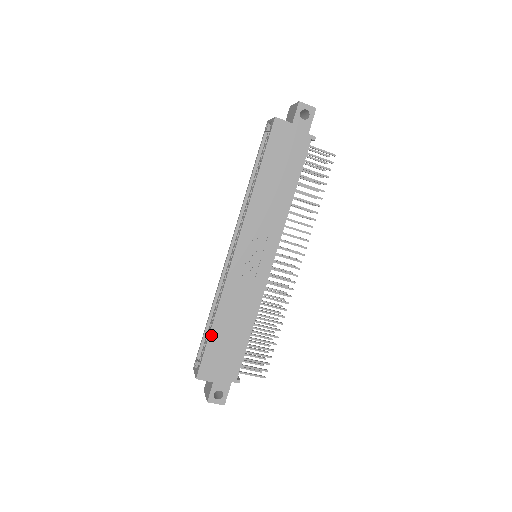
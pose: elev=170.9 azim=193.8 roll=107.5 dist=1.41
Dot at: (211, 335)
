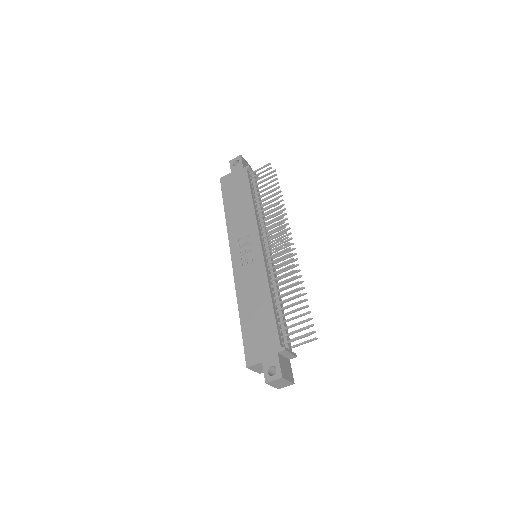
Dot at: (242, 325)
